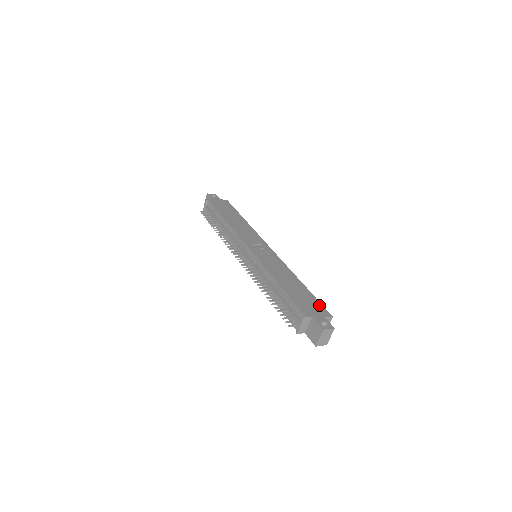
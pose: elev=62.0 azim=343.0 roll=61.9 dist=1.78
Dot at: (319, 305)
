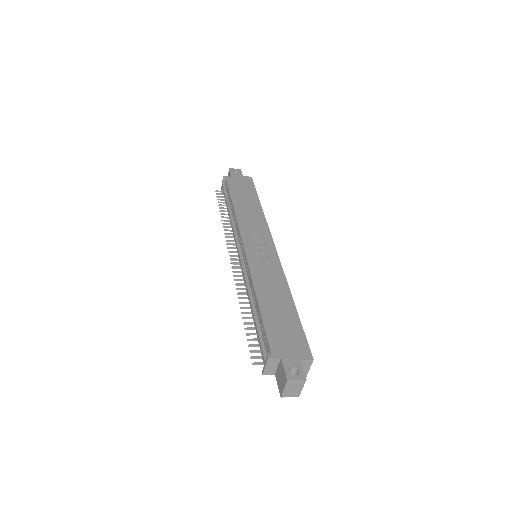
Dot at: (301, 339)
